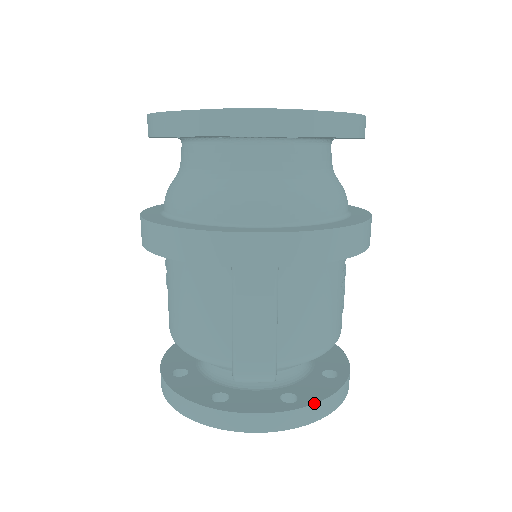
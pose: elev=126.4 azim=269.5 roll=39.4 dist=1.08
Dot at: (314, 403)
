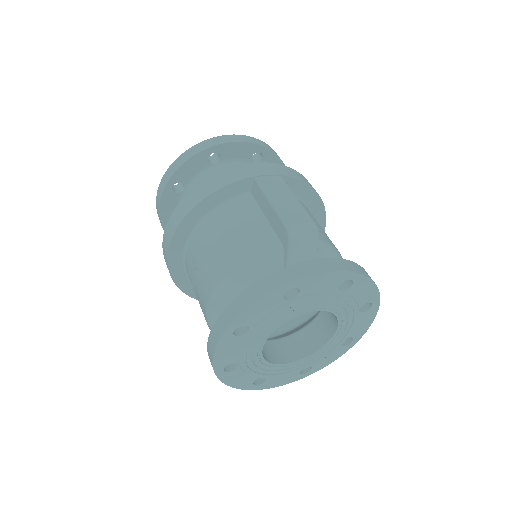
Dot at: (357, 264)
